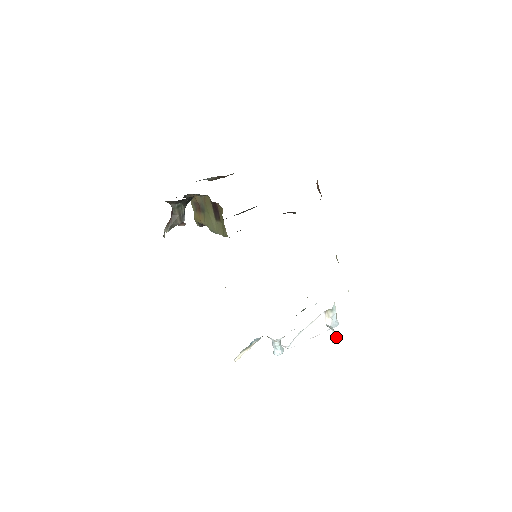
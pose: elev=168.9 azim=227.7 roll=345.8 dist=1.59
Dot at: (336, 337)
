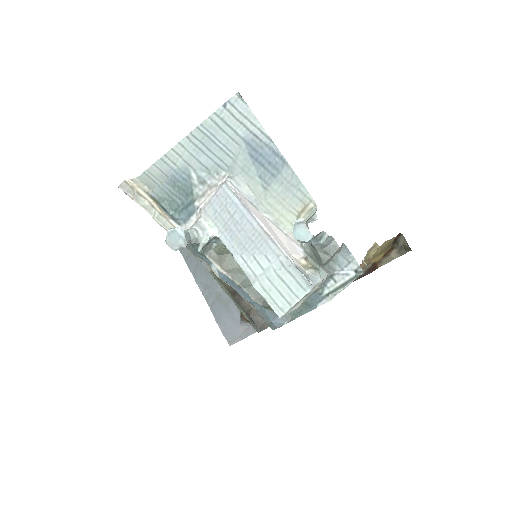
Dot at: occluded
